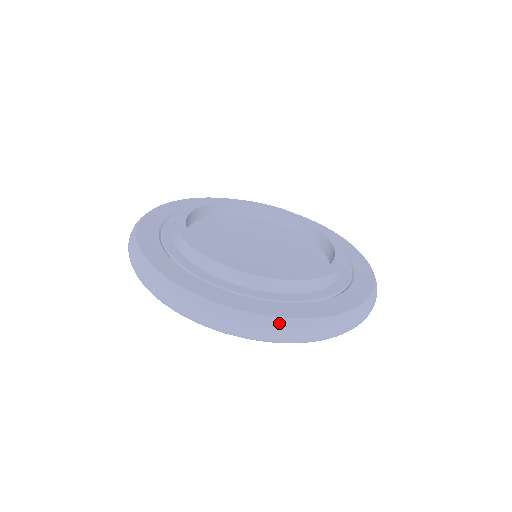
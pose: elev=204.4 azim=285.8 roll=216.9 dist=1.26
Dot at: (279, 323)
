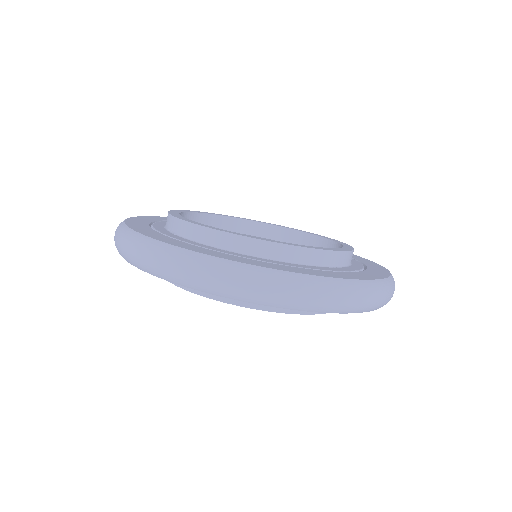
Dot at: (361, 285)
